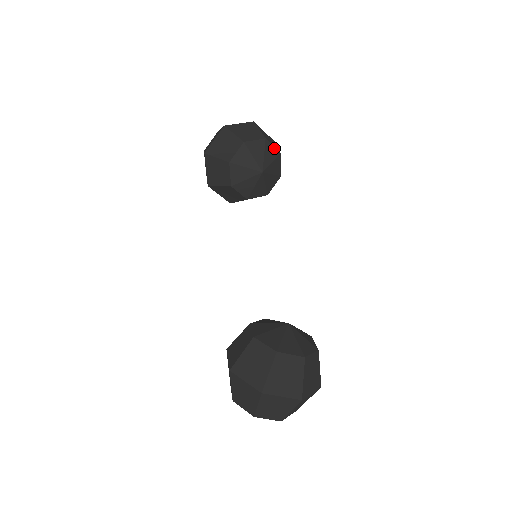
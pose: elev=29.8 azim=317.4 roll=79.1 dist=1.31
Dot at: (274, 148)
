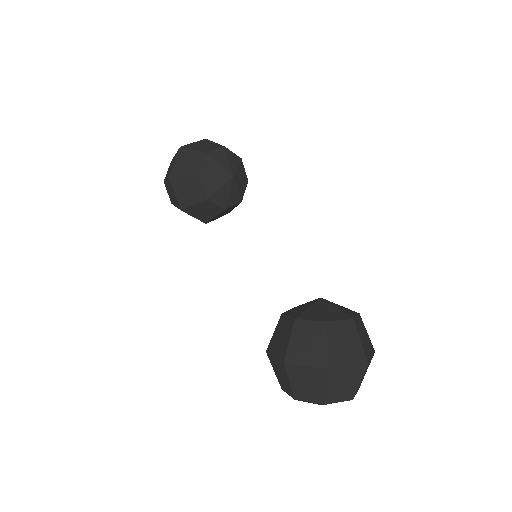
Dot at: (234, 154)
